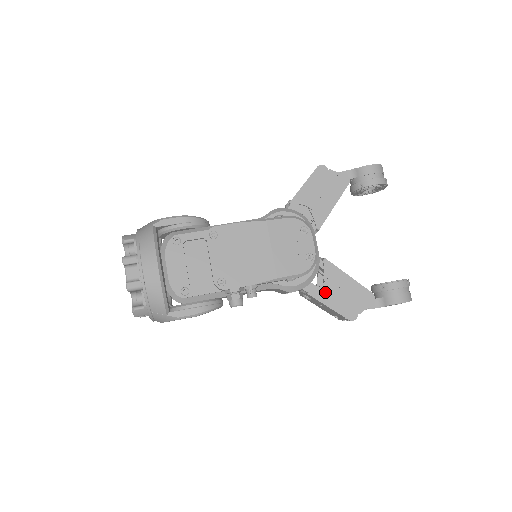
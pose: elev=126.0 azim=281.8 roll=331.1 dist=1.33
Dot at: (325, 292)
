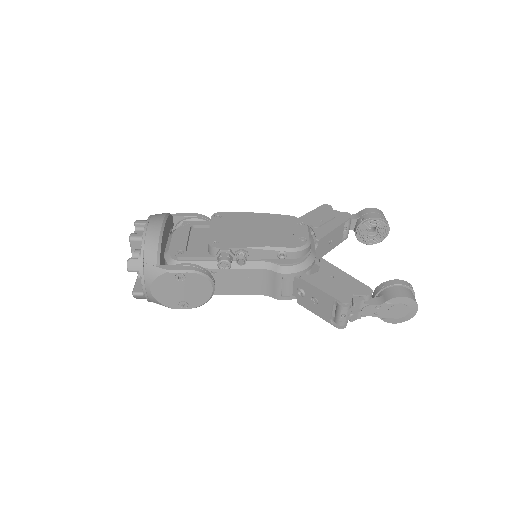
Dot at: (318, 278)
